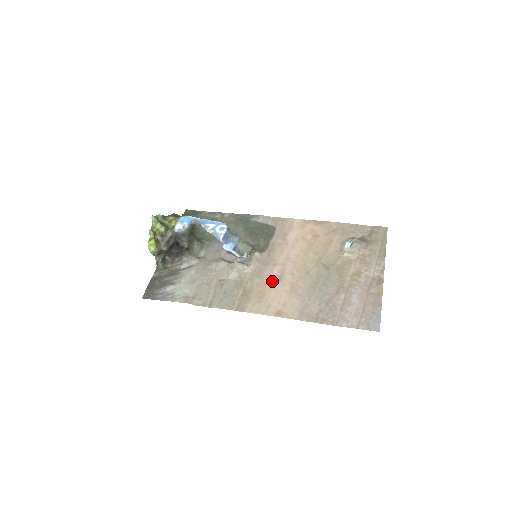
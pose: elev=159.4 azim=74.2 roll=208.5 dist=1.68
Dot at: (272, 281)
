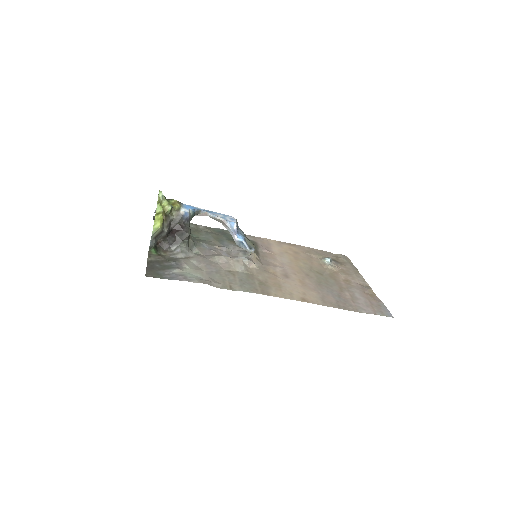
Dot at: (281, 277)
